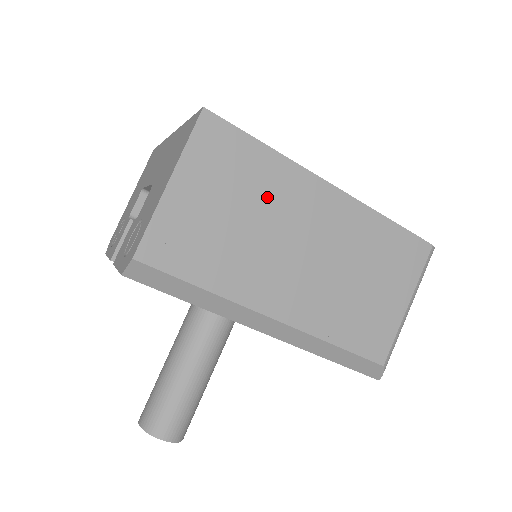
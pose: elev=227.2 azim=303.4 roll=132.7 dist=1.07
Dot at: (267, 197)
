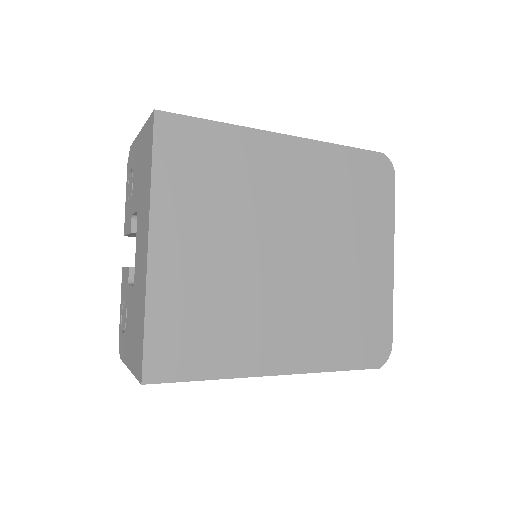
Dot at: occluded
